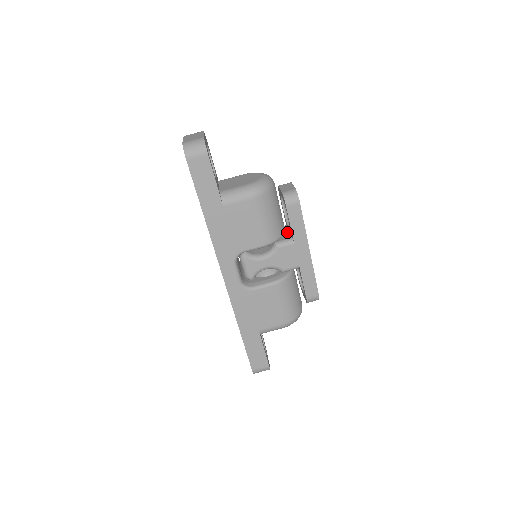
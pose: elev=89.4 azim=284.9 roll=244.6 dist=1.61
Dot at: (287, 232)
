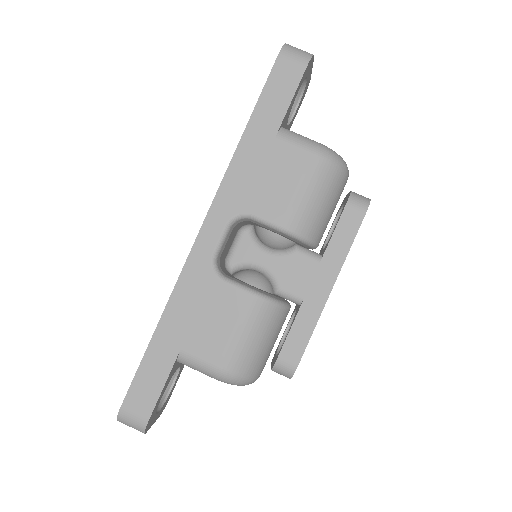
Dot at: occluded
